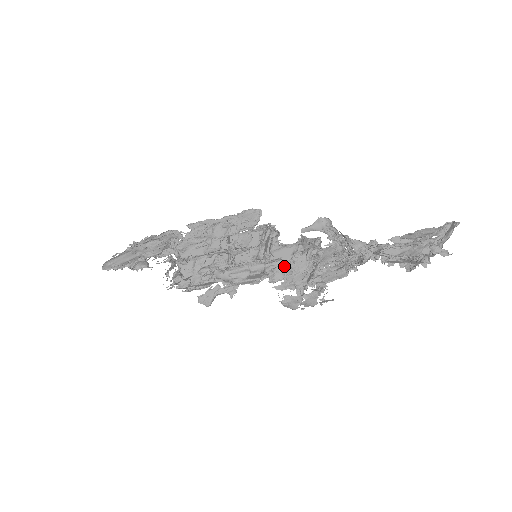
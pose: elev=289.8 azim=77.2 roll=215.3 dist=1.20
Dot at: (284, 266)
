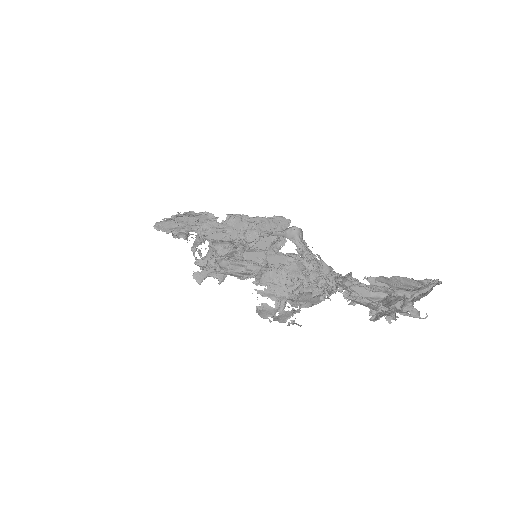
Dot at: (272, 273)
